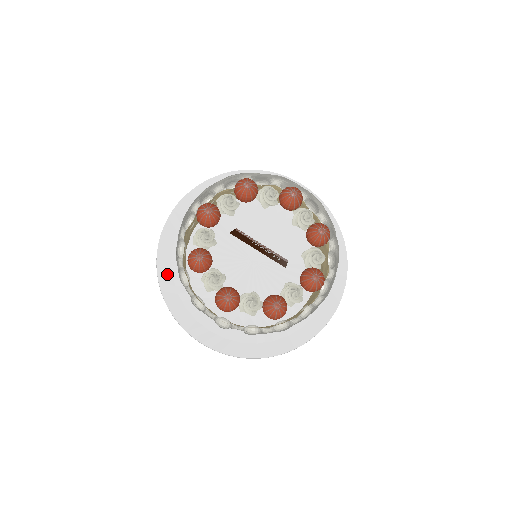
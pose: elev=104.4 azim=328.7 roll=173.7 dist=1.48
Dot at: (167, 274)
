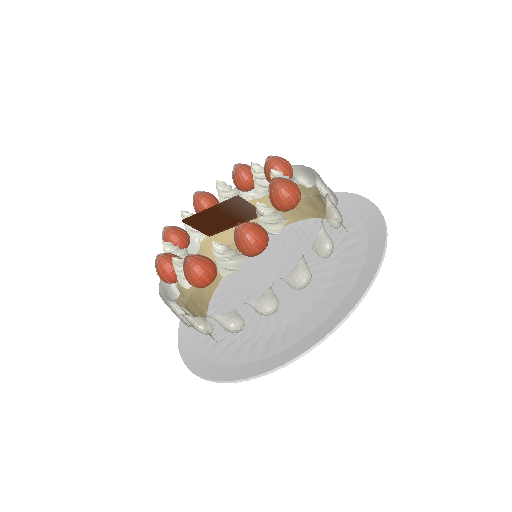
Dot at: (190, 347)
